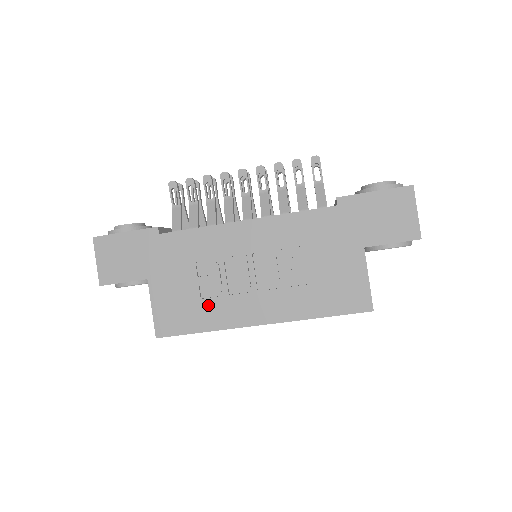
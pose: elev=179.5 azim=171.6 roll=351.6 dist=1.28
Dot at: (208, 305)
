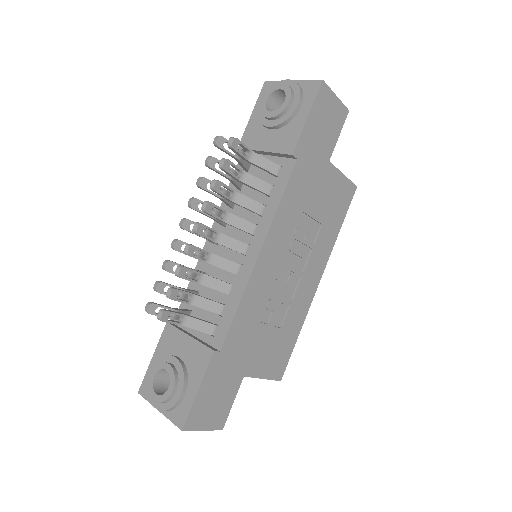
Dot at: (288, 323)
